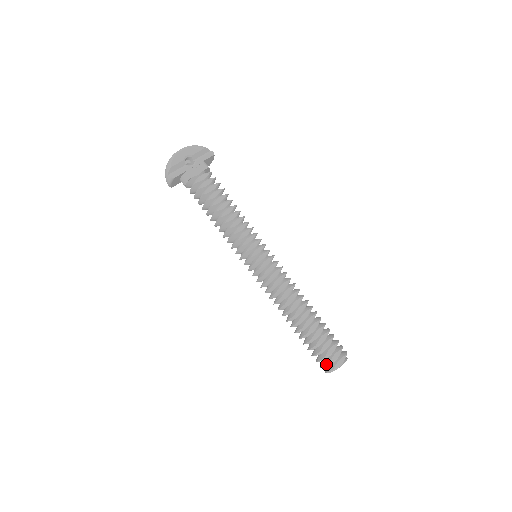
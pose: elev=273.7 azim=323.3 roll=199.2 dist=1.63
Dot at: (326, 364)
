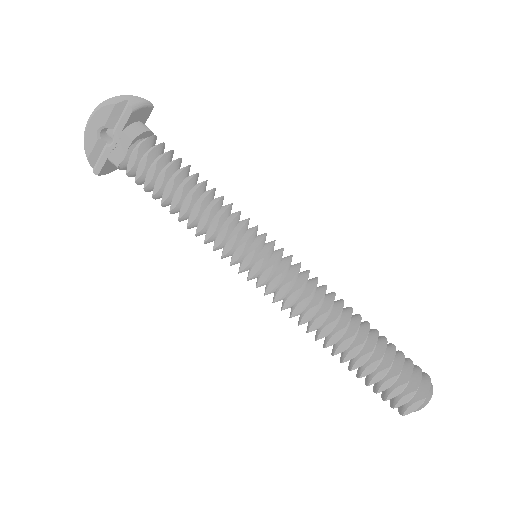
Dot at: (391, 406)
